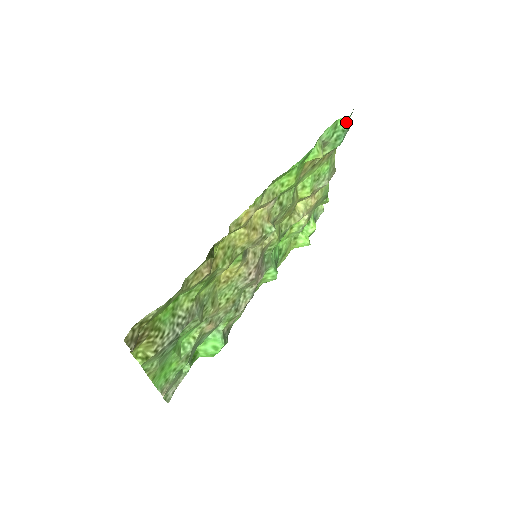
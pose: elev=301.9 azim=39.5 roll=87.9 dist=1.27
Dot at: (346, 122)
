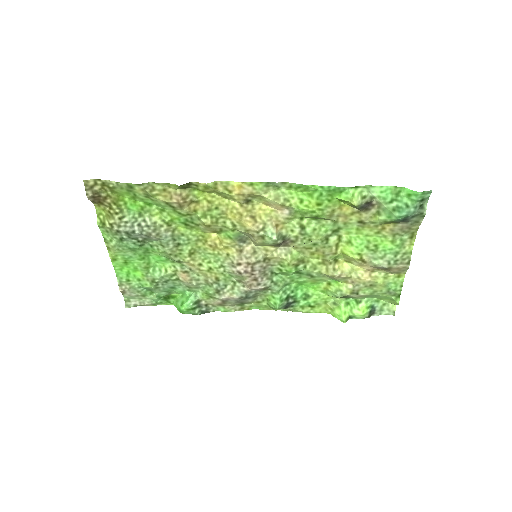
Dot at: (413, 198)
